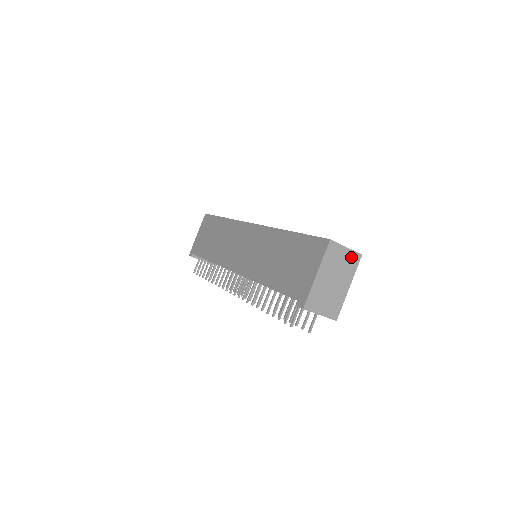
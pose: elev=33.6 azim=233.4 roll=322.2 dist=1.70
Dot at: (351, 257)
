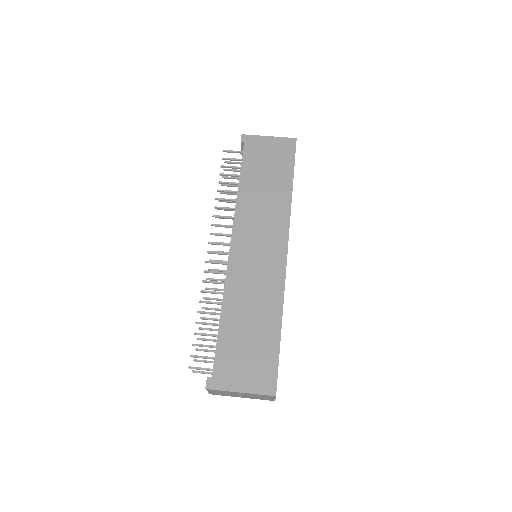
Dot at: (269, 399)
